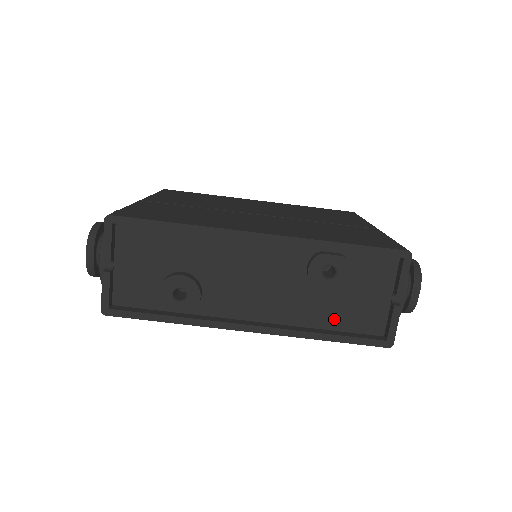
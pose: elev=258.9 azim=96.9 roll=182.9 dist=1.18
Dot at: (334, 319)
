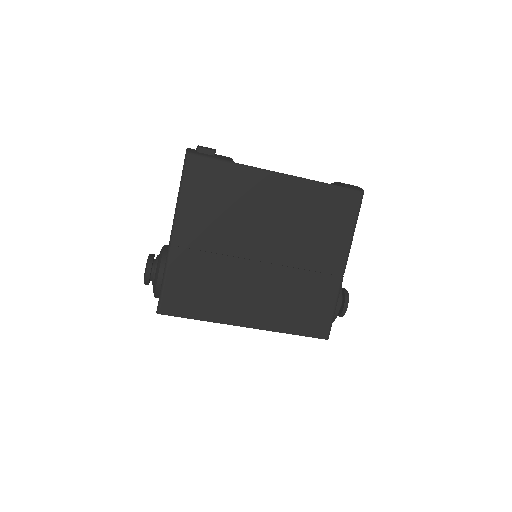
Dot at: occluded
